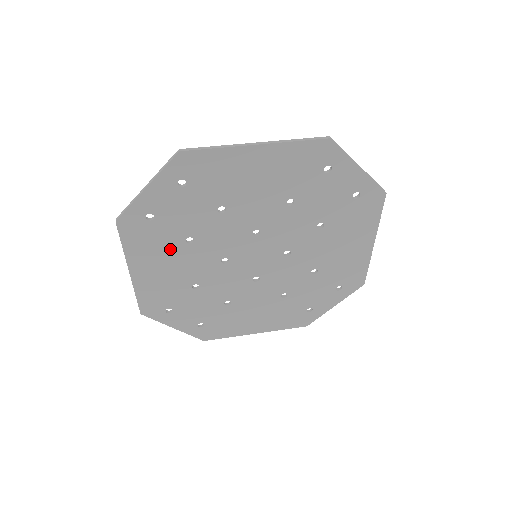
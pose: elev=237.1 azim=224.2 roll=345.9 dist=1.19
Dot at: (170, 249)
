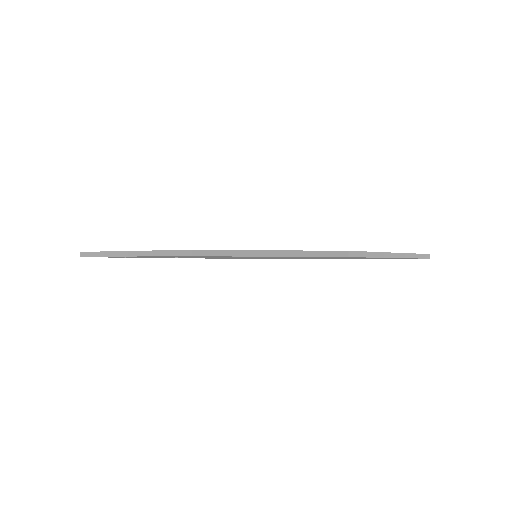
Dot at: occluded
